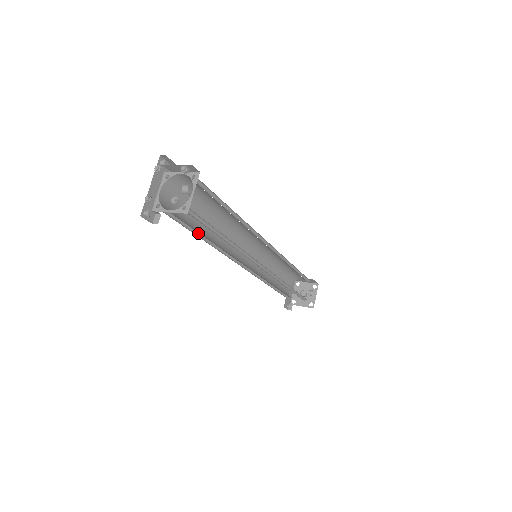
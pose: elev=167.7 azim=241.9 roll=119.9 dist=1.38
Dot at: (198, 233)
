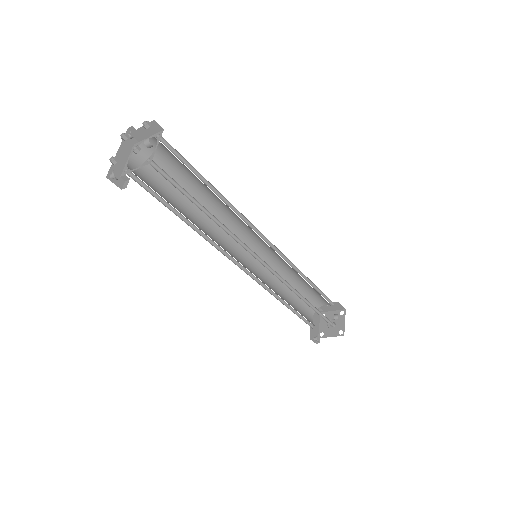
Dot at: (180, 215)
